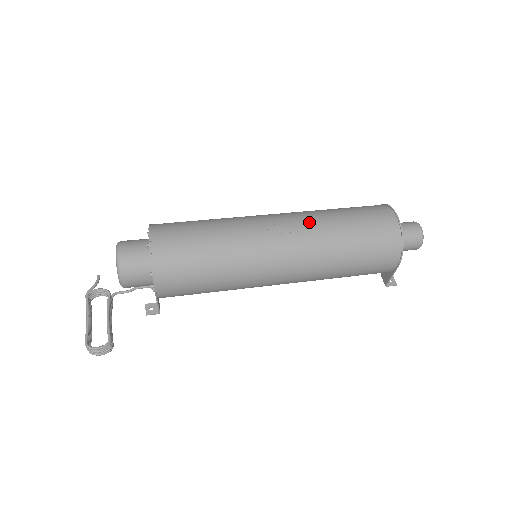
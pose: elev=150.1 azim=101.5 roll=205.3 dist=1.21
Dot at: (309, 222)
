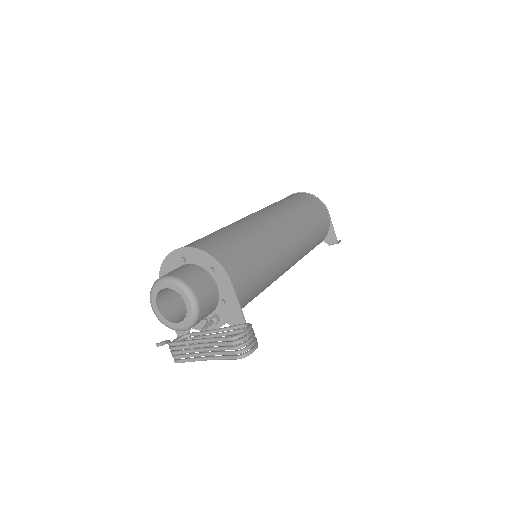
Dot at: occluded
